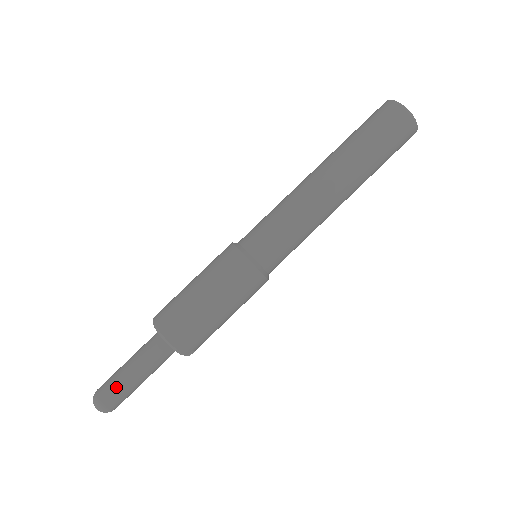
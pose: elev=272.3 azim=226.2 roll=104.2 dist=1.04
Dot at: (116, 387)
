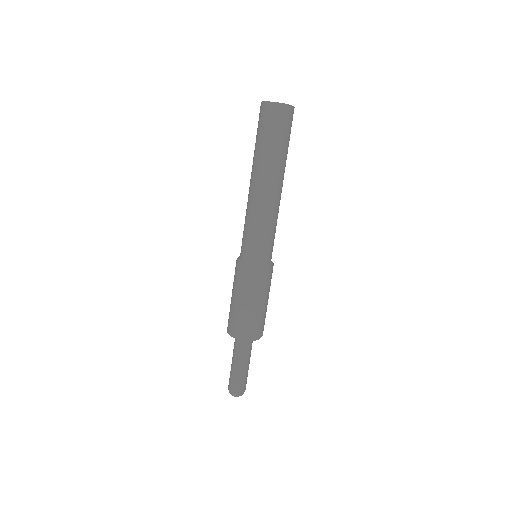
Dot at: (236, 380)
